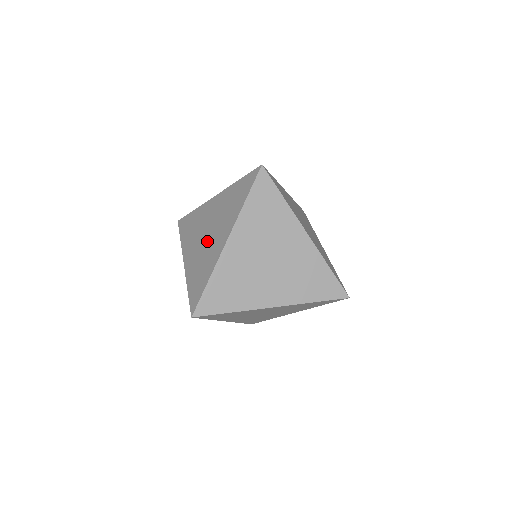
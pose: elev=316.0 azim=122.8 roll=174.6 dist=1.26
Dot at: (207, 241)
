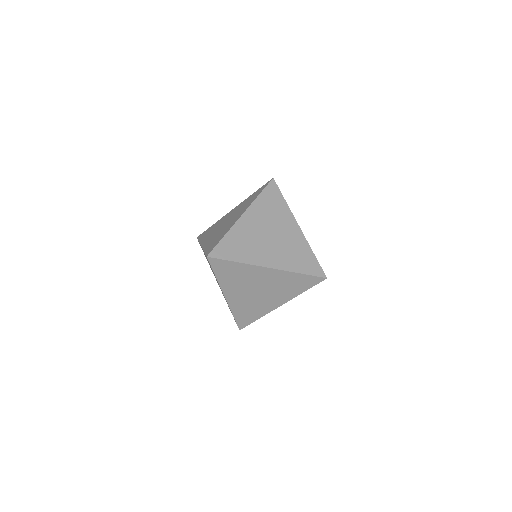
Dot at: (224, 225)
